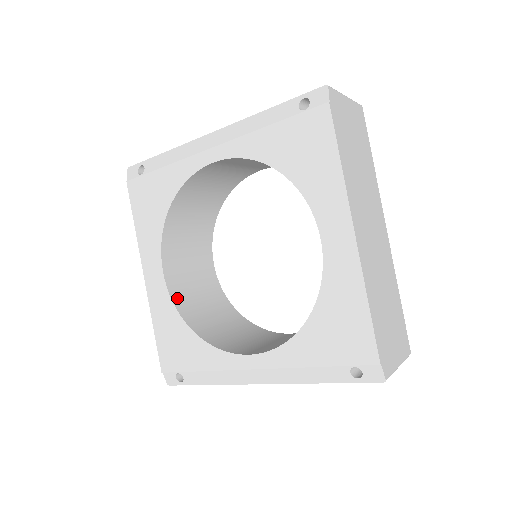
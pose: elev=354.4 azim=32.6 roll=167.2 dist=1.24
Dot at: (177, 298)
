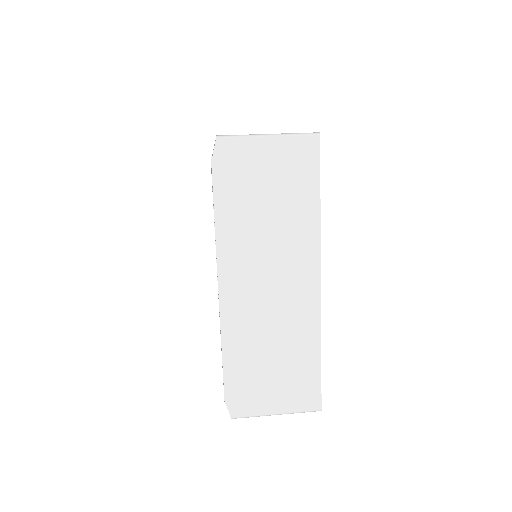
Dot at: occluded
